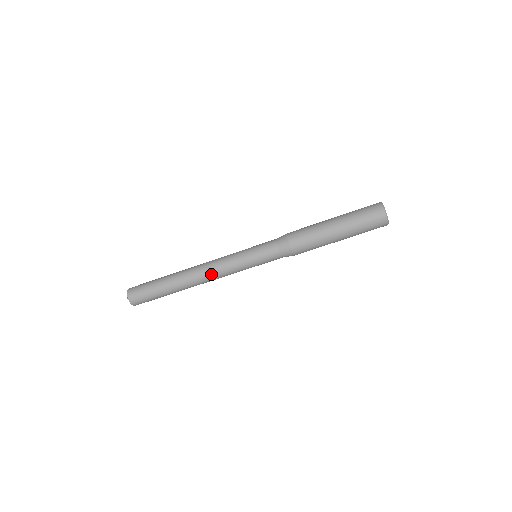
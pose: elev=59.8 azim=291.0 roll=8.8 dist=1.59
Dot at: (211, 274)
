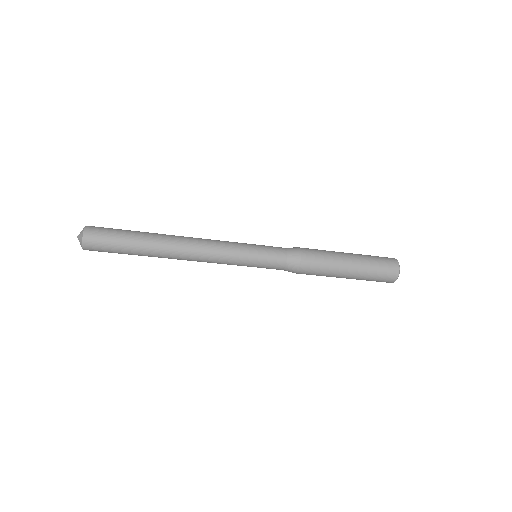
Dot at: (202, 252)
